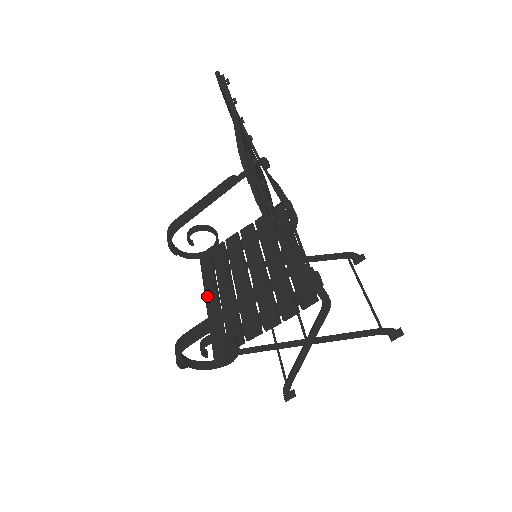
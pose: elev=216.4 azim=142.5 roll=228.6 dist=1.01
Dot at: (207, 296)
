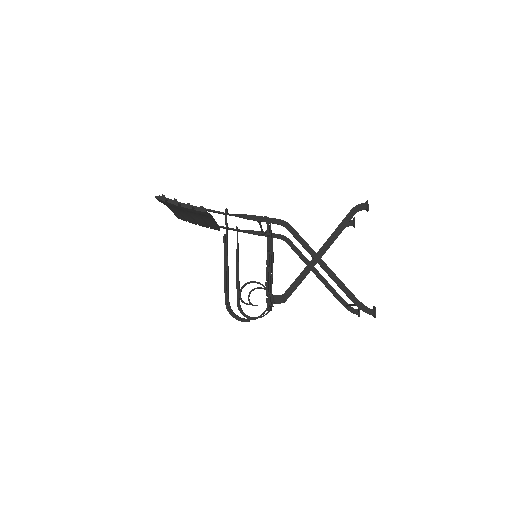
Dot at: occluded
